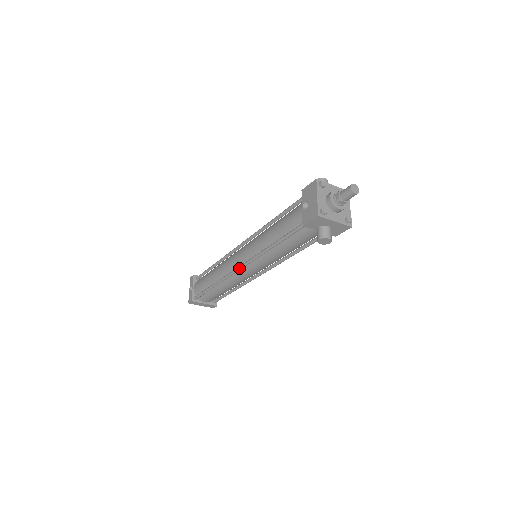
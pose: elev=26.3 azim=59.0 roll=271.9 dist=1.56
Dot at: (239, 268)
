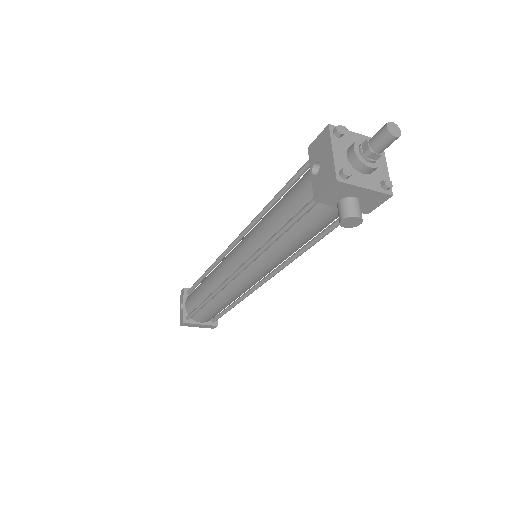
Dot at: (233, 275)
